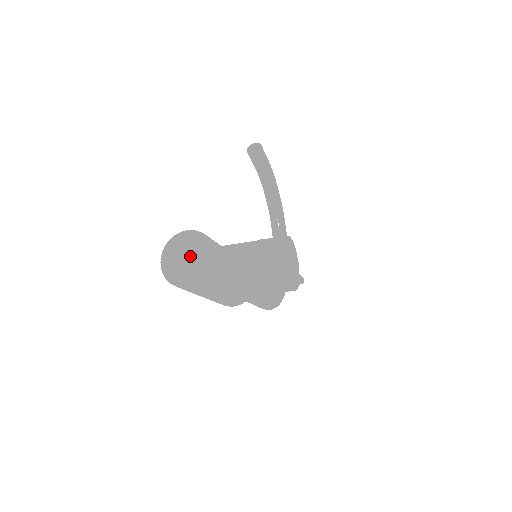
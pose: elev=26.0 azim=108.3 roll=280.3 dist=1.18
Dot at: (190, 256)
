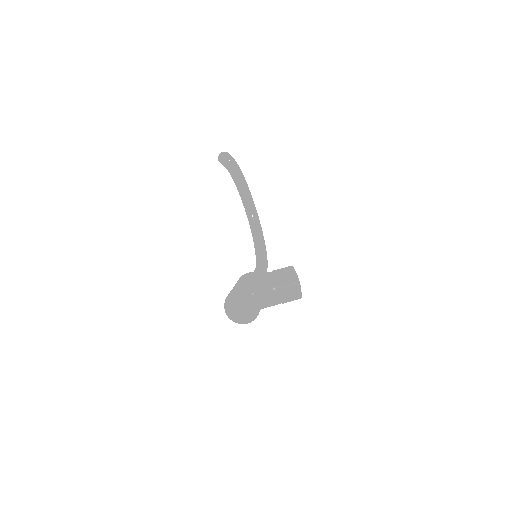
Dot at: (244, 306)
